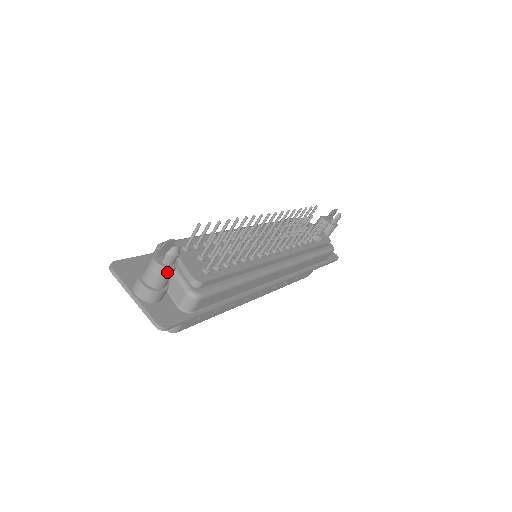
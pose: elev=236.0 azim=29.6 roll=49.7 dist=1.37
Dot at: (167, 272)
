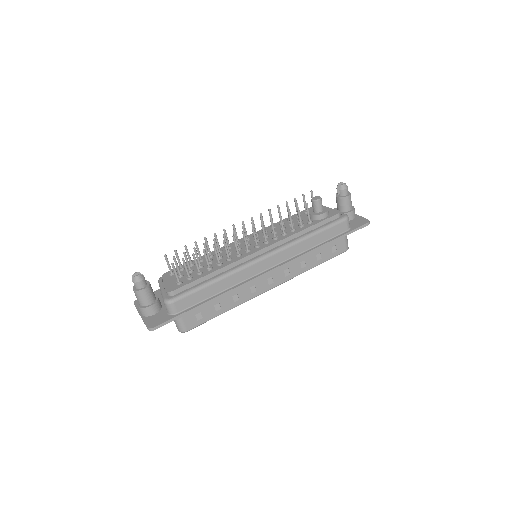
Dot at: (141, 293)
